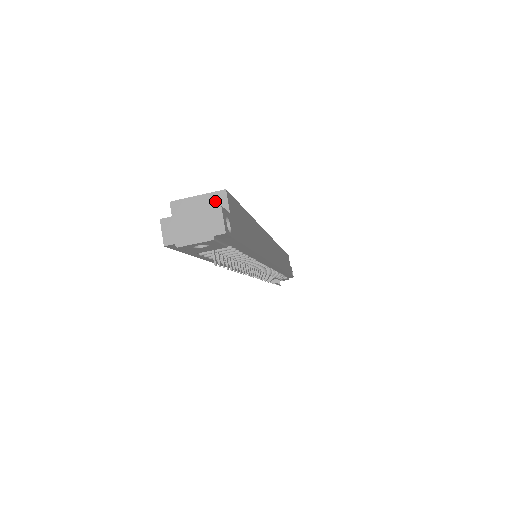
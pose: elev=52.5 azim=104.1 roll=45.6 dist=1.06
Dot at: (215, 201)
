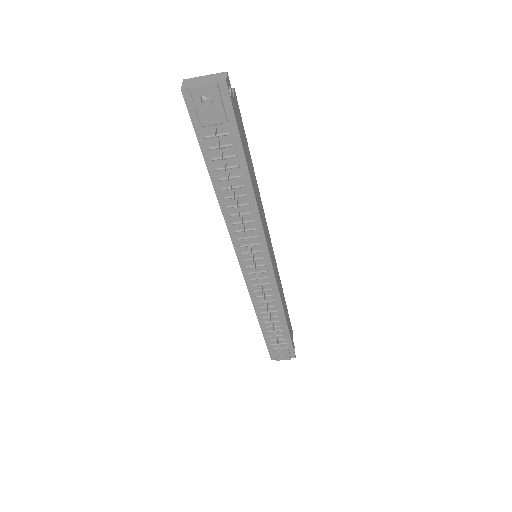
Dot at: occluded
